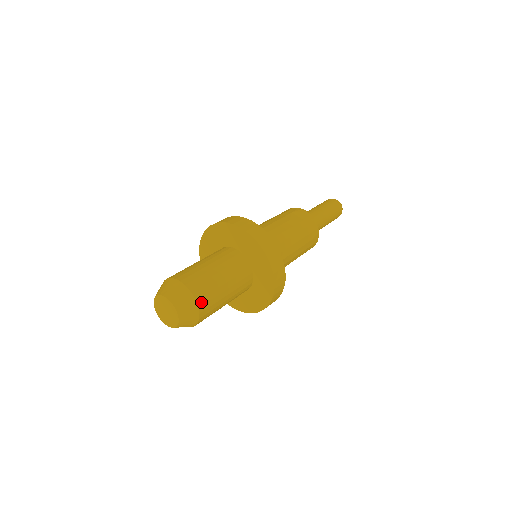
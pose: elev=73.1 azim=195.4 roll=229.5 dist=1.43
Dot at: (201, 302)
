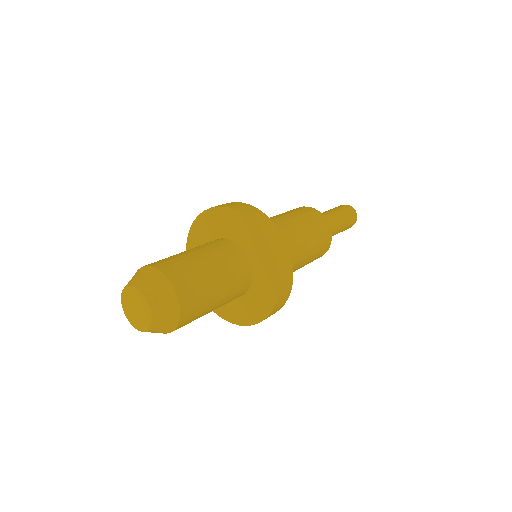
Dot at: (185, 307)
